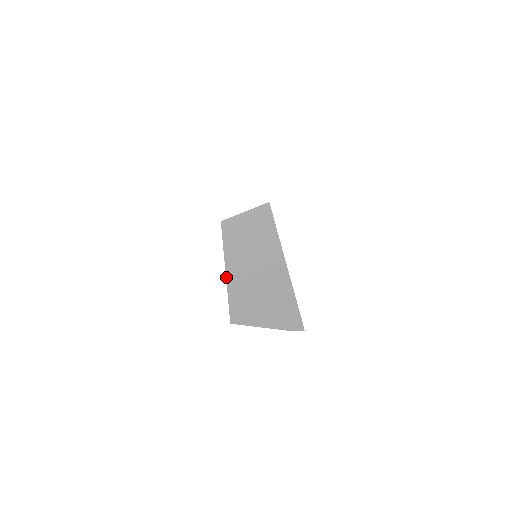
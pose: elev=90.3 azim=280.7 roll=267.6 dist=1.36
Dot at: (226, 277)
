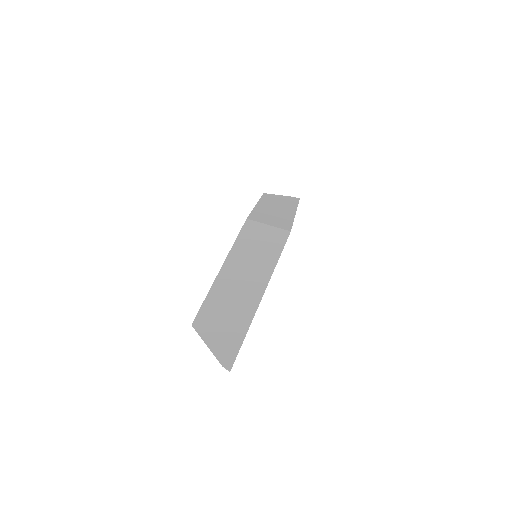
Dot at: (215, 280)
